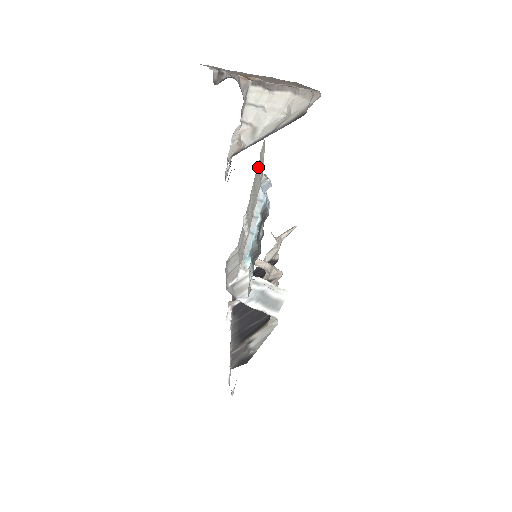
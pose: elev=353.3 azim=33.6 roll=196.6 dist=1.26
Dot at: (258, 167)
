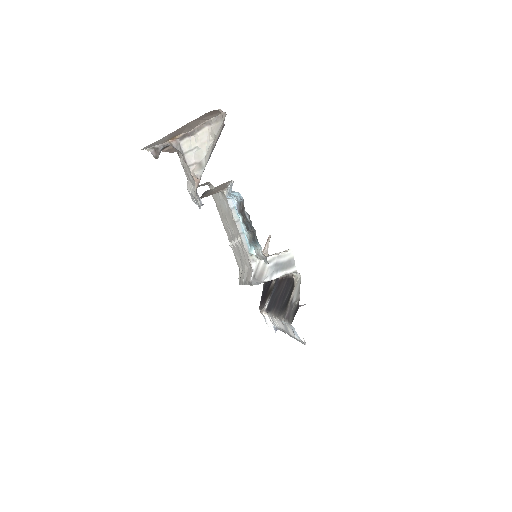
Dot at: (217, 203)
